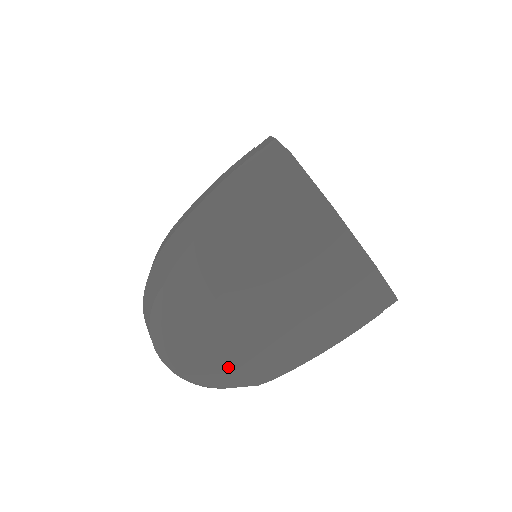
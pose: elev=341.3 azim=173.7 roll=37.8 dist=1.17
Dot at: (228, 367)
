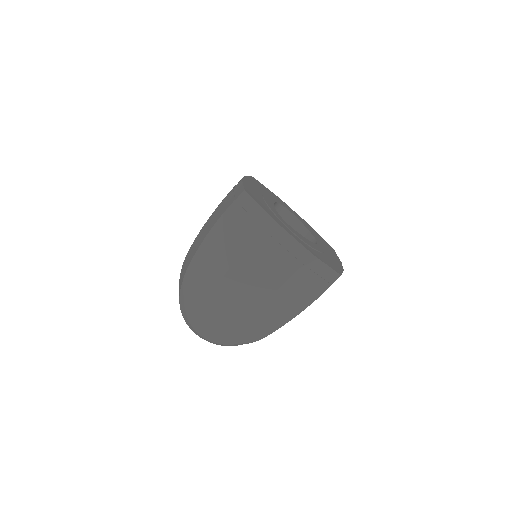
Dot at: (230, 330)
